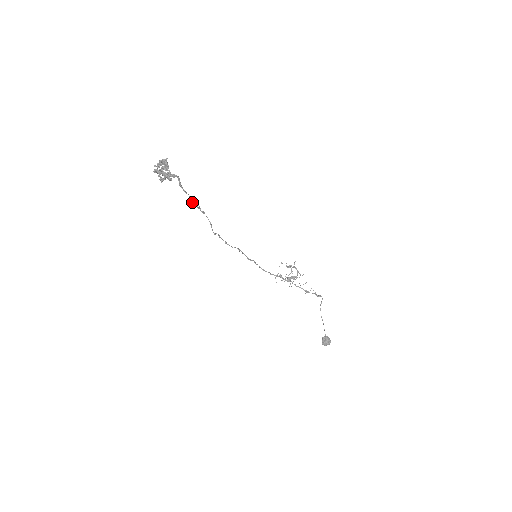
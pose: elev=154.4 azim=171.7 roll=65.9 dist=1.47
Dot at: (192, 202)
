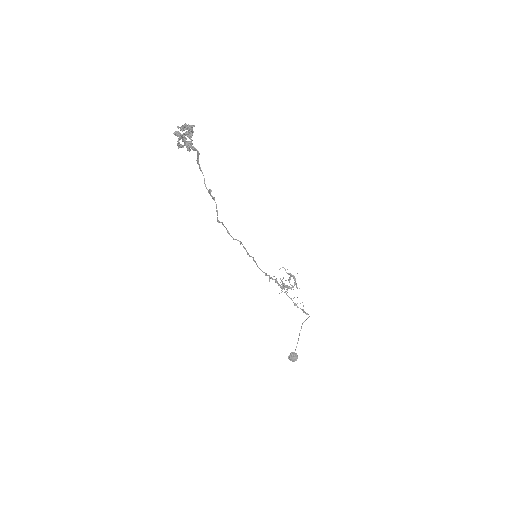
Dot at: occluded
